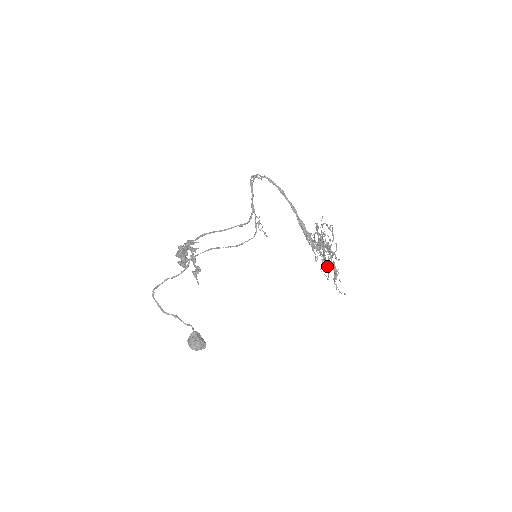
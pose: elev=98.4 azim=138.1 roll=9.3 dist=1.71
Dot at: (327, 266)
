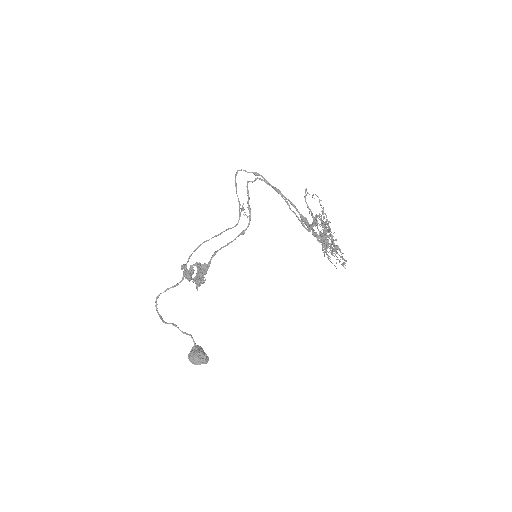
Dot at: (331, 251)
